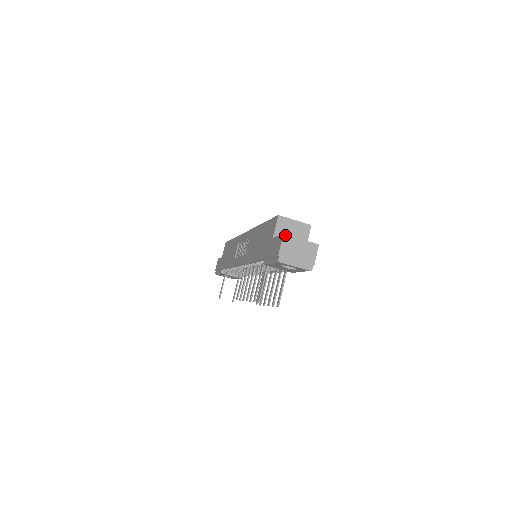
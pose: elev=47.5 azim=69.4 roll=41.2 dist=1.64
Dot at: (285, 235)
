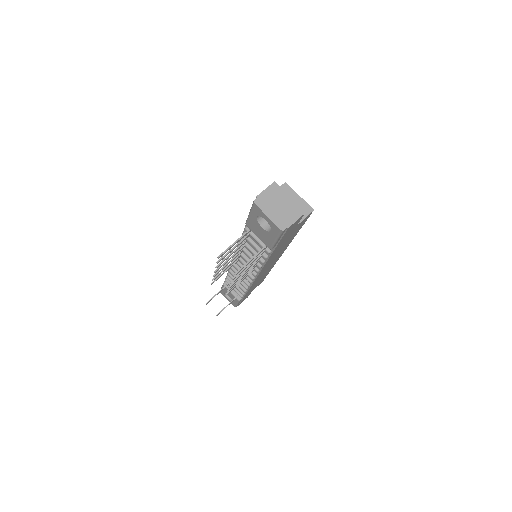
Dot at: (276, 183)
